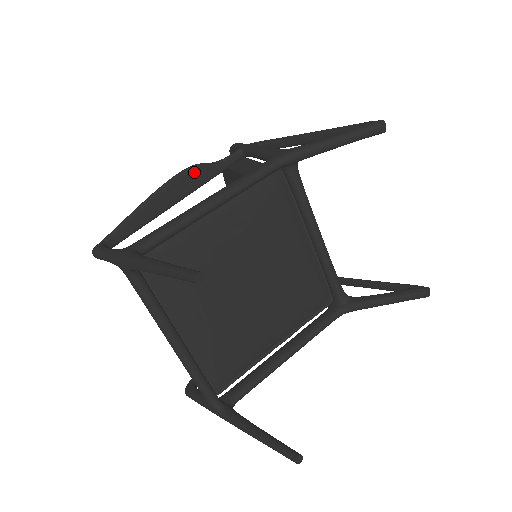
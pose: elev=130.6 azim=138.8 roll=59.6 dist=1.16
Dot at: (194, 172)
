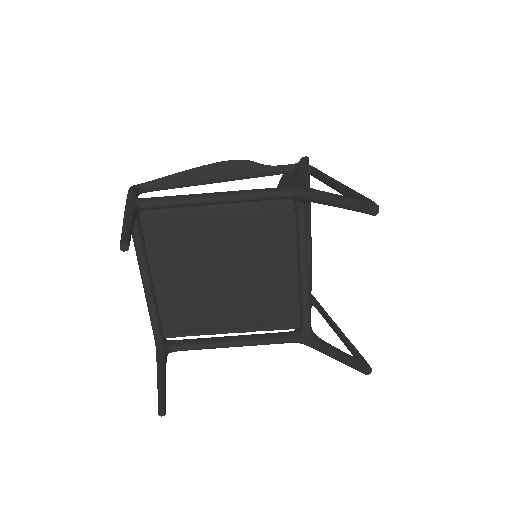
Dot at: (242, 165)
